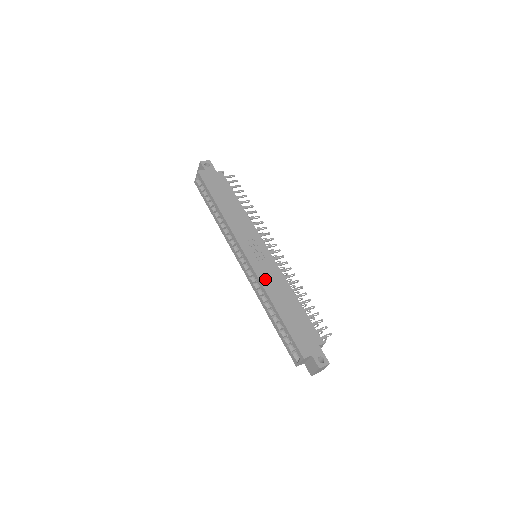
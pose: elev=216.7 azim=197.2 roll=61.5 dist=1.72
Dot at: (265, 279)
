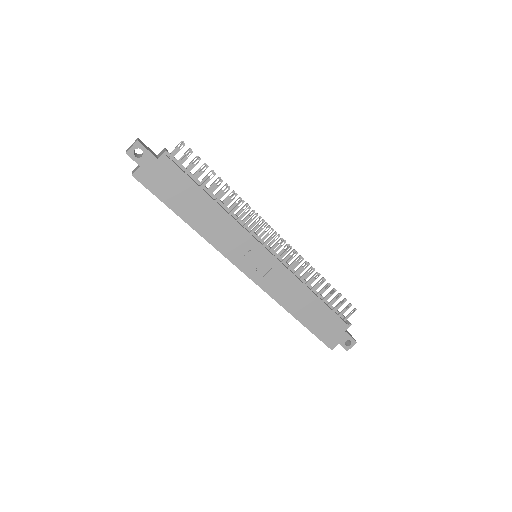
Dot at: (276, 292)
